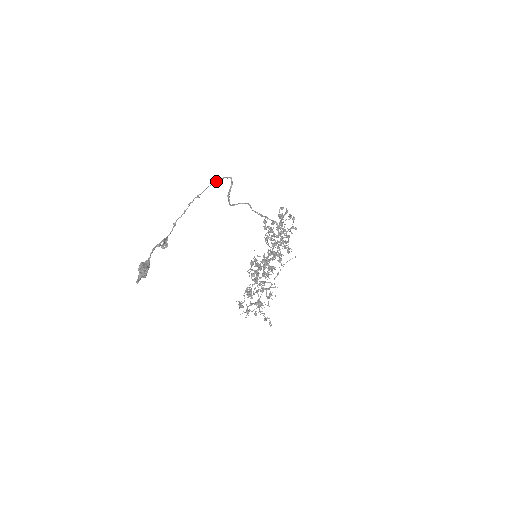
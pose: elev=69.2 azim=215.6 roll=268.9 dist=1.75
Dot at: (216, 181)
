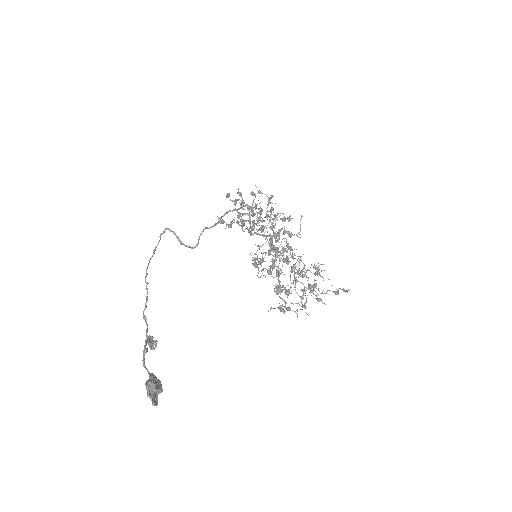
Dot at: (156, 246)
